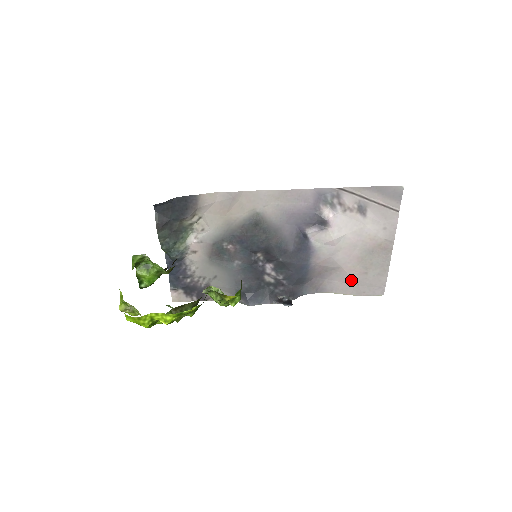
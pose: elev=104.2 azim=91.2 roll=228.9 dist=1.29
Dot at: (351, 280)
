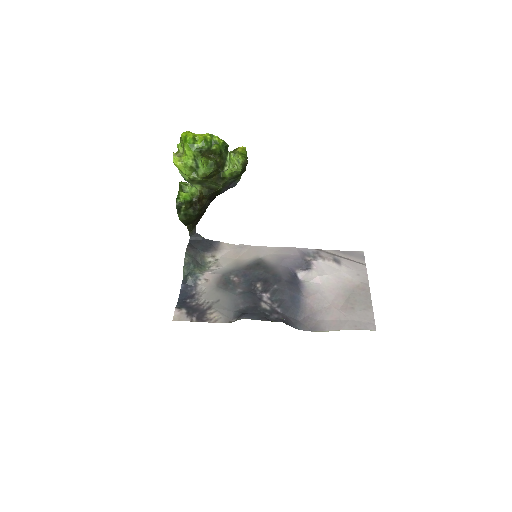
Dot at: (341, 315)
